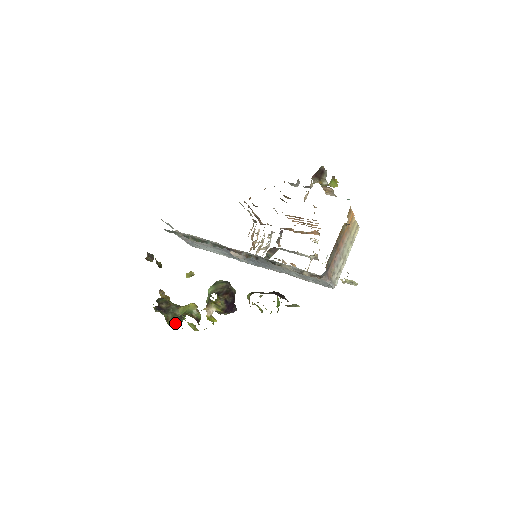
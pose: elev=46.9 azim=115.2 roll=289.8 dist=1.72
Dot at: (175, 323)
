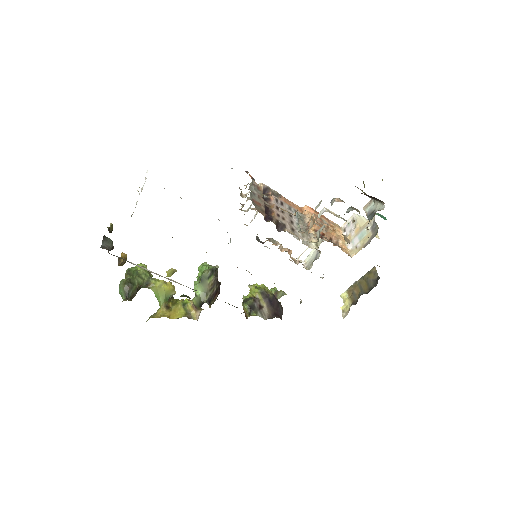
Dot at: occluded
